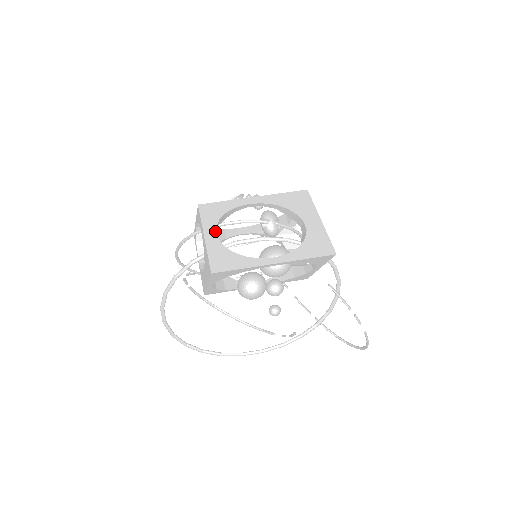
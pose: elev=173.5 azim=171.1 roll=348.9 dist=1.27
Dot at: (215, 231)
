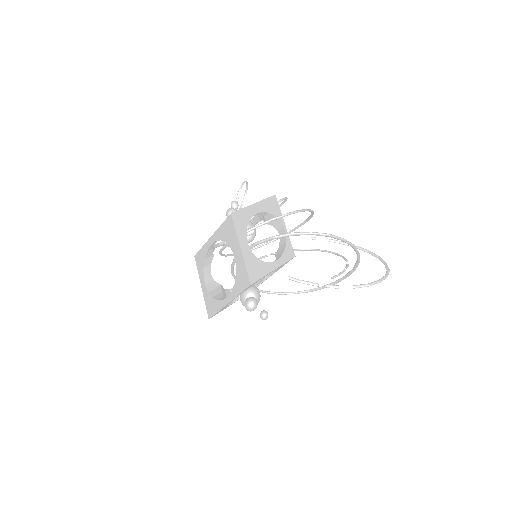
Dot at: (204, 280)
